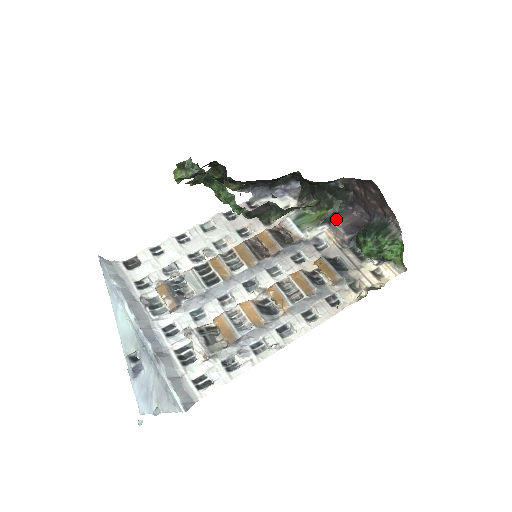
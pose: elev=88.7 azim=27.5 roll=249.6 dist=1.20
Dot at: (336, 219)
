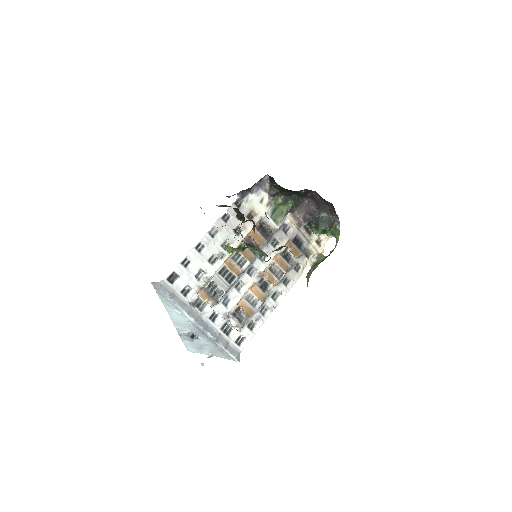
Dot at: (298, 211)
